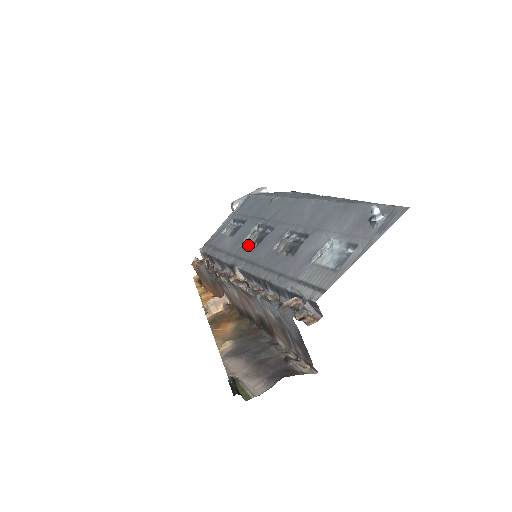
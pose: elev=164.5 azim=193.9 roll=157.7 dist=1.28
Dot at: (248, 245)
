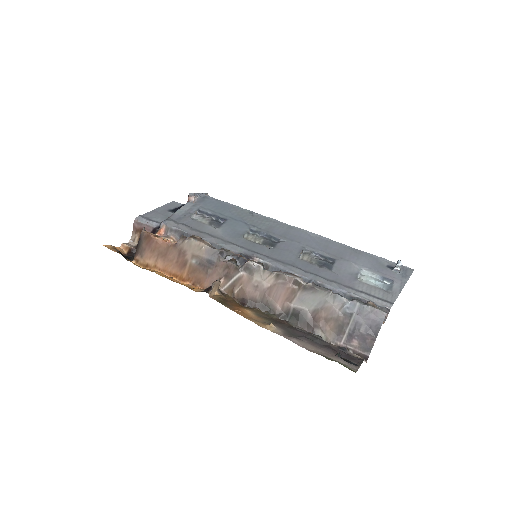
Dot at: (257, 244)
